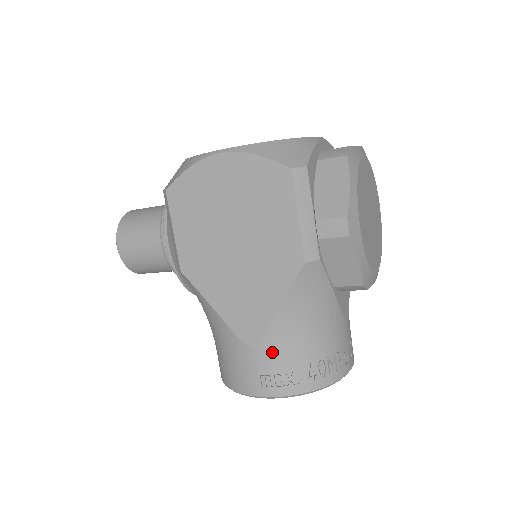
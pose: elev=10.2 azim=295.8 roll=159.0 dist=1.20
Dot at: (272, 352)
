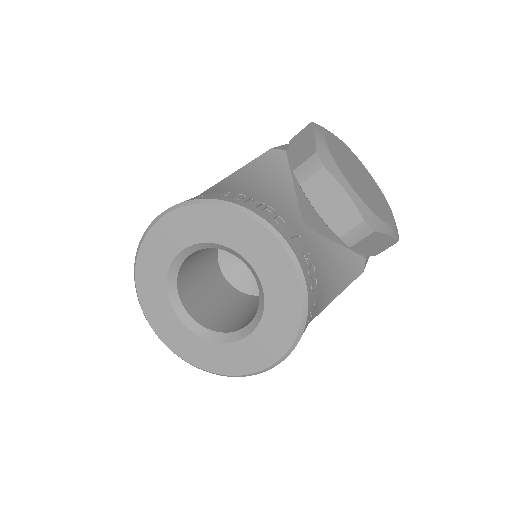
Dot at: occluded
